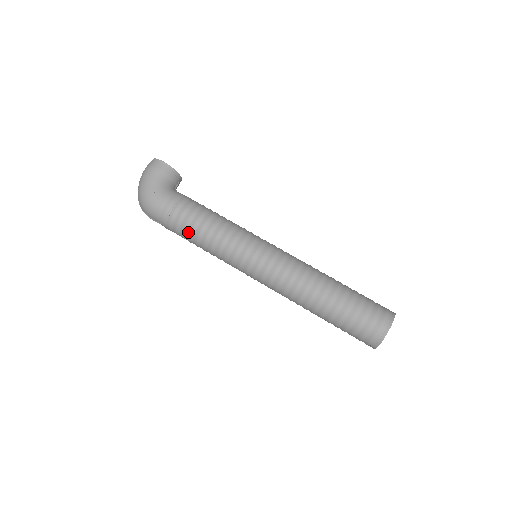
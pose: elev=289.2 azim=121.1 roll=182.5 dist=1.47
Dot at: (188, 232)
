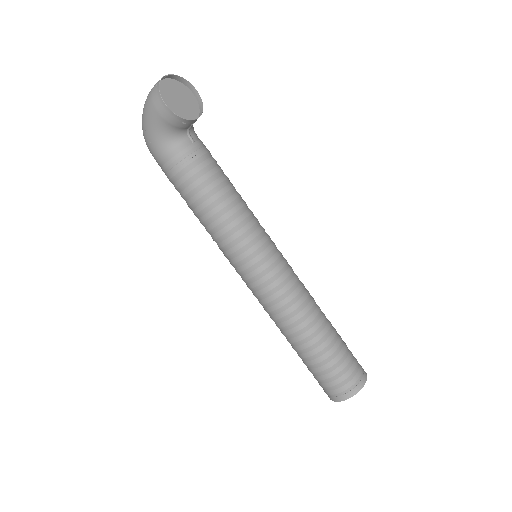
Dot at: occluded
